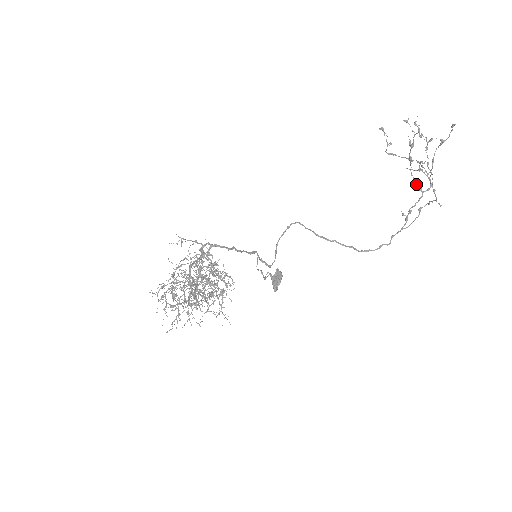
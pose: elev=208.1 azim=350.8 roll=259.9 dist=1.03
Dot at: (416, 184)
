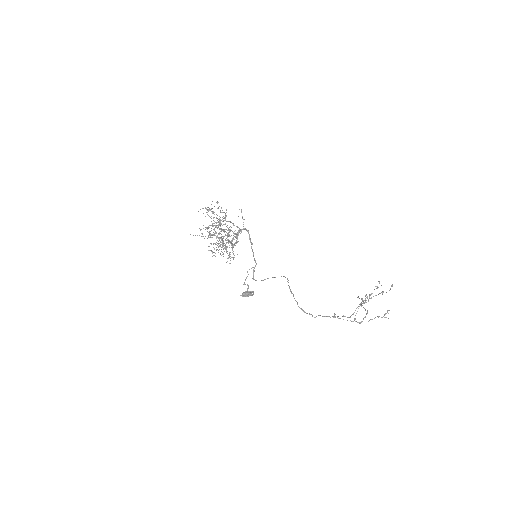
Dot at: occluded
